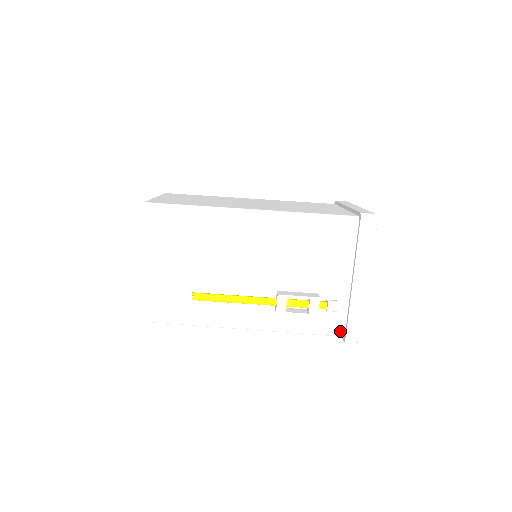
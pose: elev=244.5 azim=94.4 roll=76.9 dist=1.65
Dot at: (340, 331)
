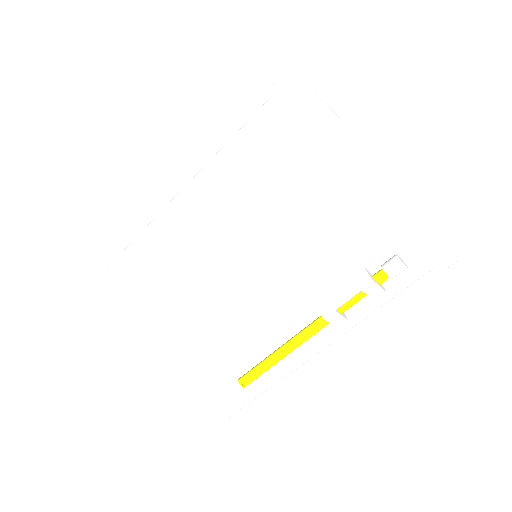
Dot at: (424, 270)
